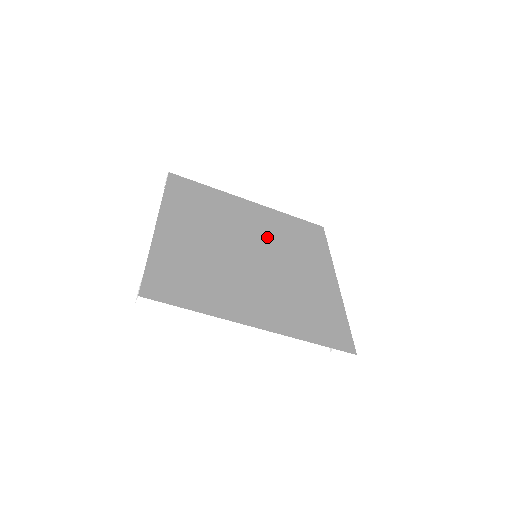
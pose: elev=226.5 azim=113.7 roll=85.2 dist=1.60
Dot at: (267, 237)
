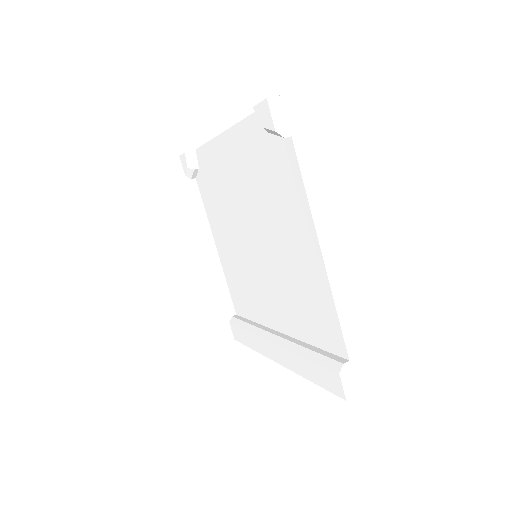
Dot at: (245, 268)
